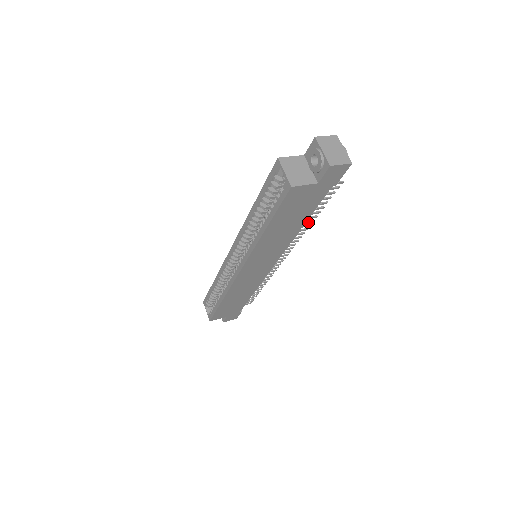
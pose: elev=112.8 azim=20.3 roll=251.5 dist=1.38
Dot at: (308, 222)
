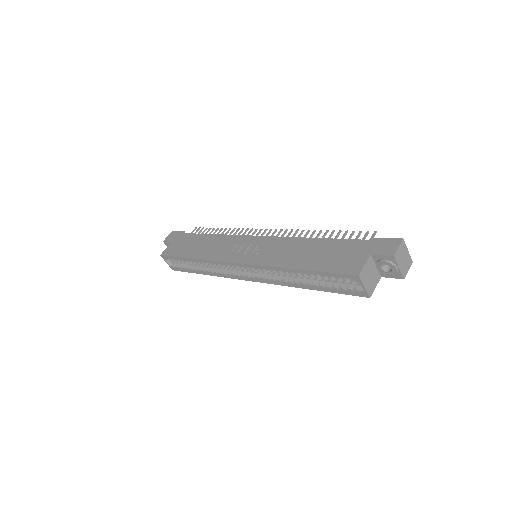
Dot at: occluded
